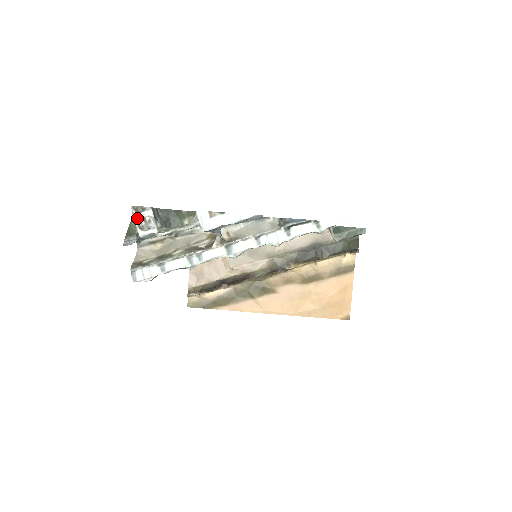
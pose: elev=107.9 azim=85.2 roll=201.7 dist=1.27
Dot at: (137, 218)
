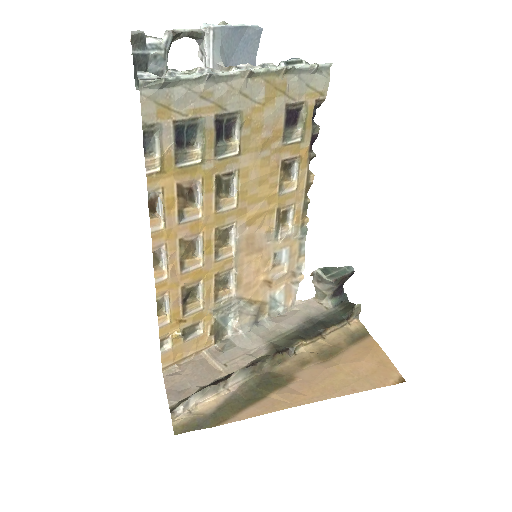
Dot at: occluded
